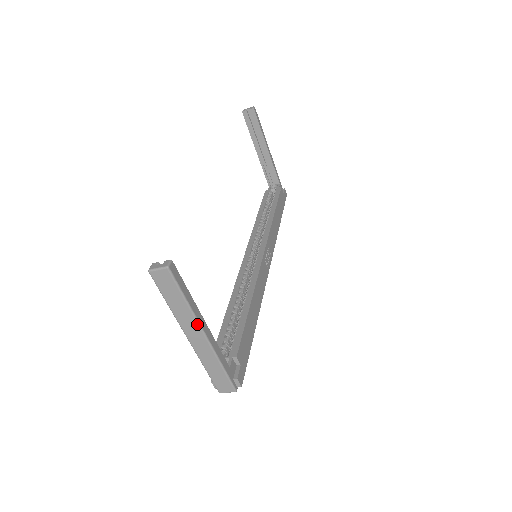
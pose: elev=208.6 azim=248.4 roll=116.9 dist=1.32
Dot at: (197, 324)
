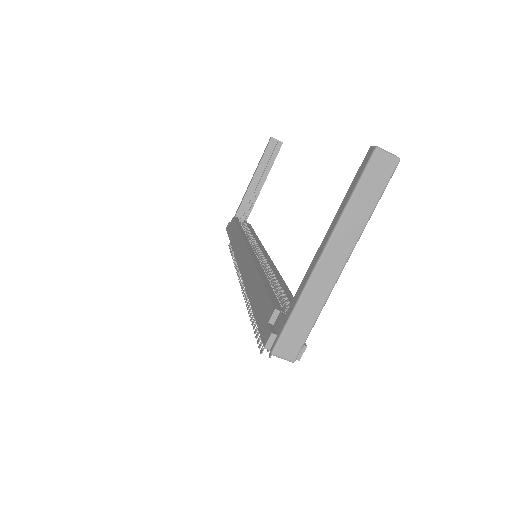
Dot at: (353, 245)
